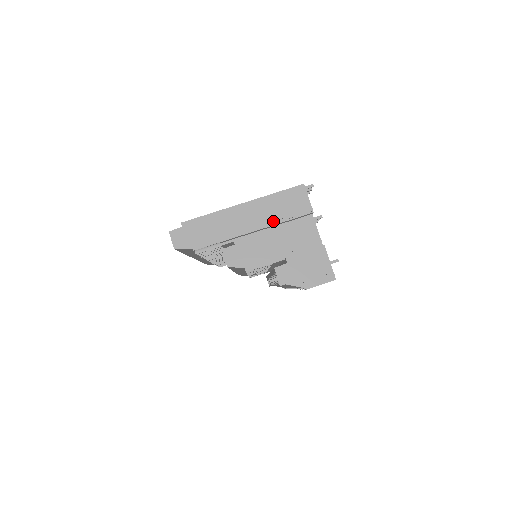
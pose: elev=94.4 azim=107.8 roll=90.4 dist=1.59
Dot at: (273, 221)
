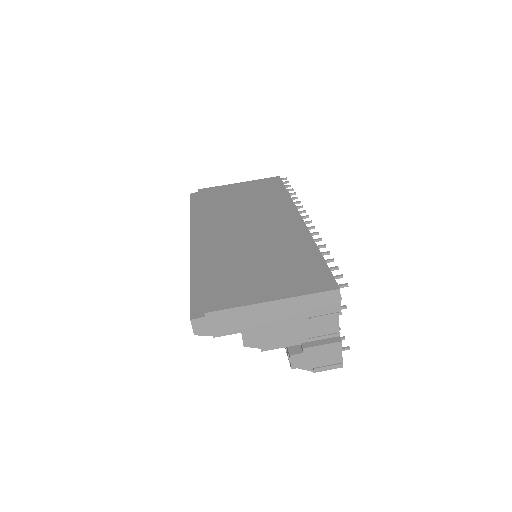
Dot at: (299, 319)
